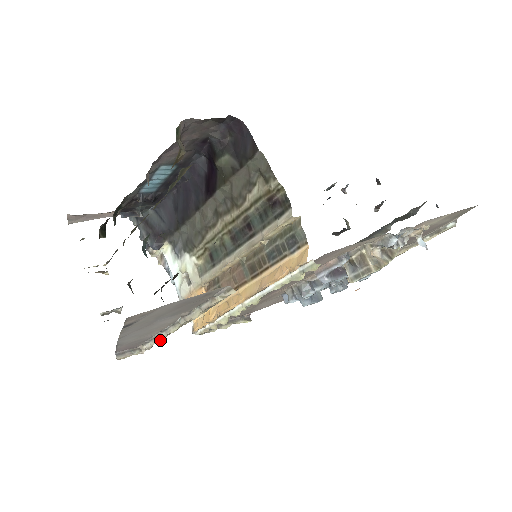
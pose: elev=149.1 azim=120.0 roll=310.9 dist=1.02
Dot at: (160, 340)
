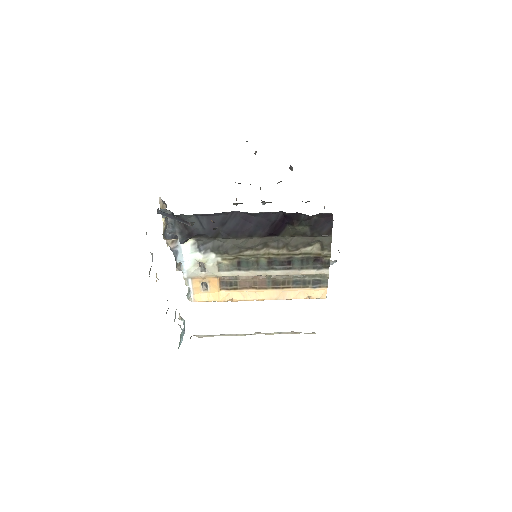
Dot at: (218, 335)
